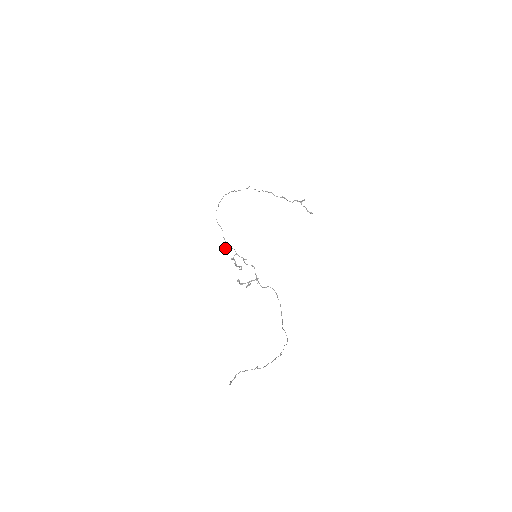
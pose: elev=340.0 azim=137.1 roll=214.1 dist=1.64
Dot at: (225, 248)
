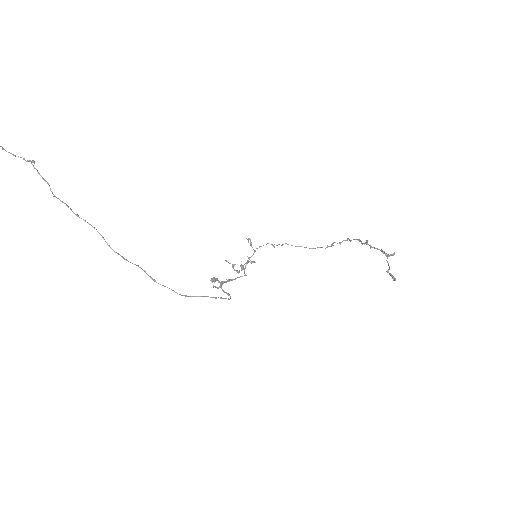
Dot at: occluded
